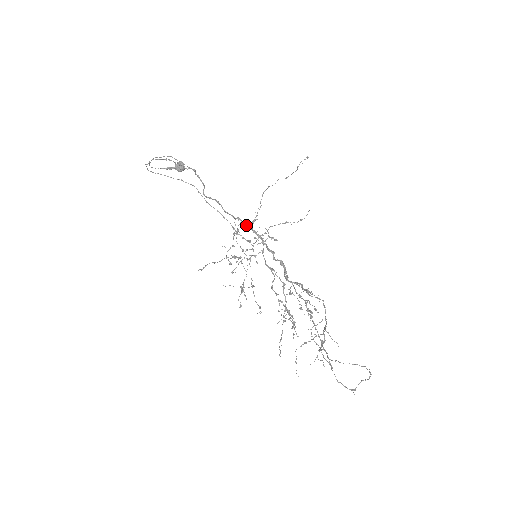
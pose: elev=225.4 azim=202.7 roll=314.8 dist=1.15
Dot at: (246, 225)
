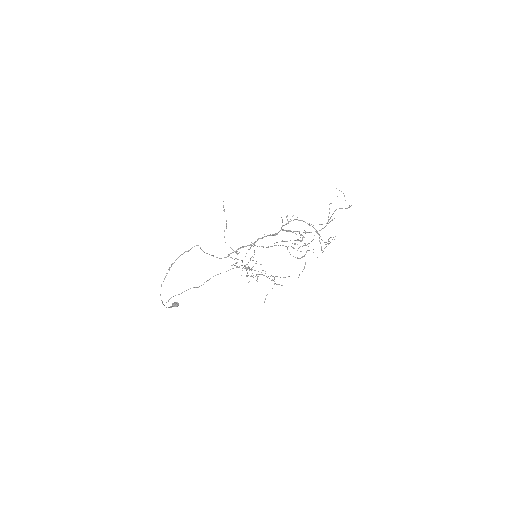
Dot at: (235, 251)
